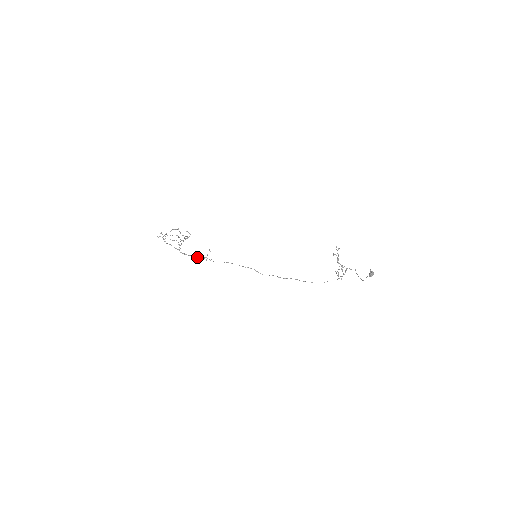
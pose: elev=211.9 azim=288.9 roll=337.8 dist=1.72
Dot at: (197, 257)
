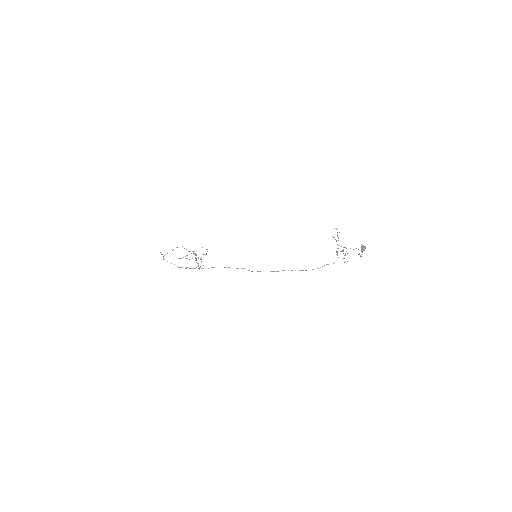
Dot at: (191, 268)
